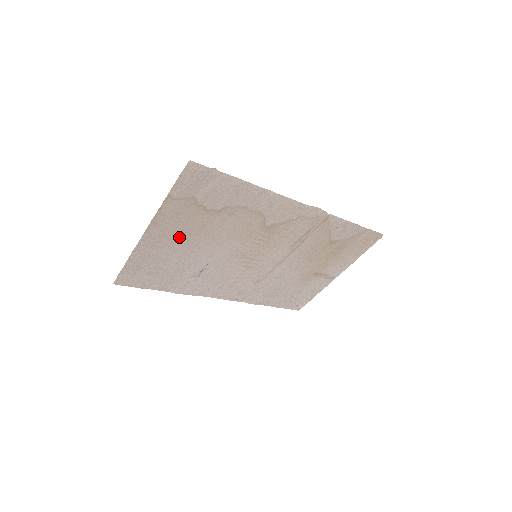
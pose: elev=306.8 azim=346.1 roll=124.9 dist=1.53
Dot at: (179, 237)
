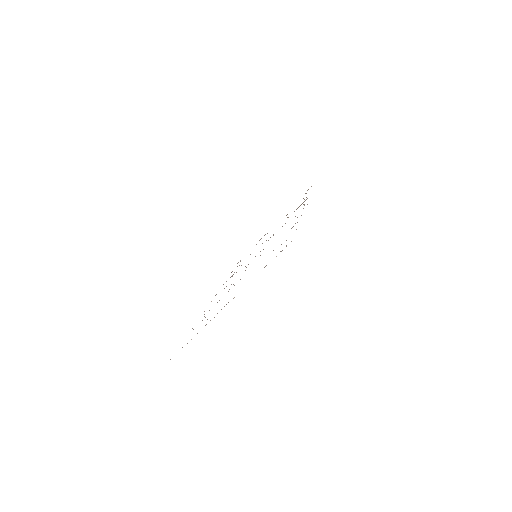
Dot at: occluded
